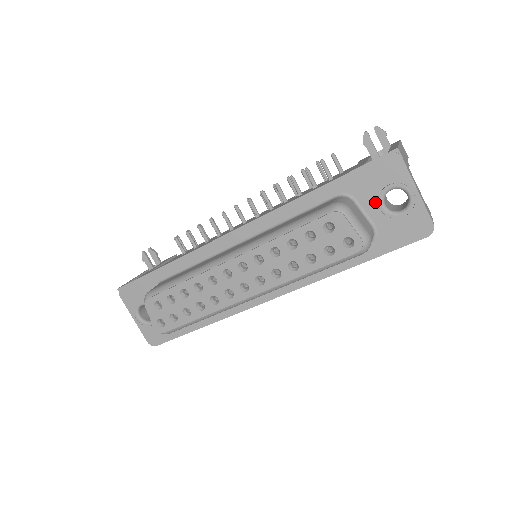
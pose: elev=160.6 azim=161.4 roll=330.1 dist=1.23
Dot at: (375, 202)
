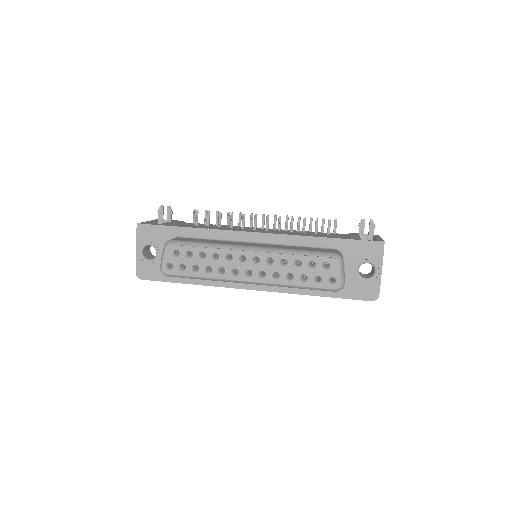
Dot at: (355, 265)
